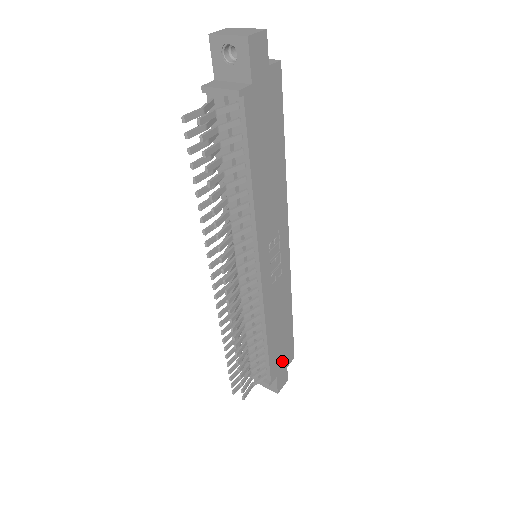
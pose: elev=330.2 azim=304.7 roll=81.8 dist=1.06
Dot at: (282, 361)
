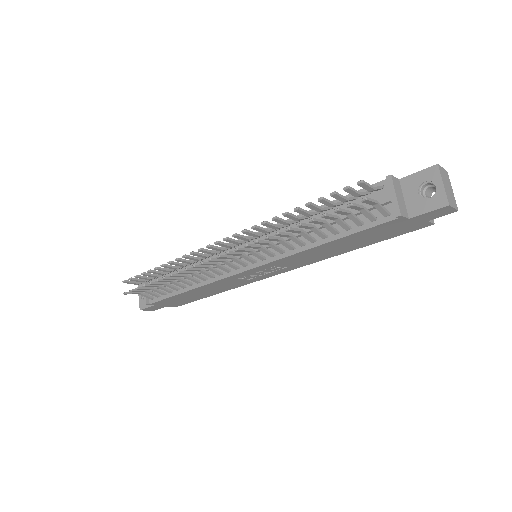
Dot at: (171, 303)
